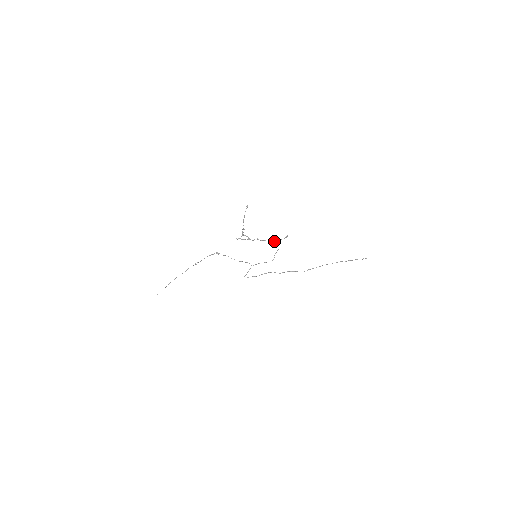
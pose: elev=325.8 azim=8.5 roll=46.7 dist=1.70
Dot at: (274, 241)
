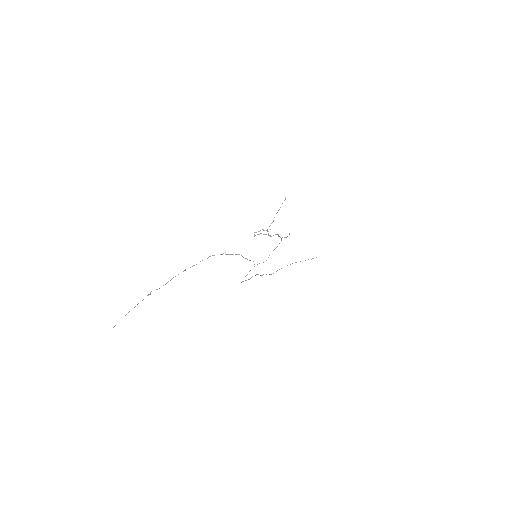
Dot at: occluded
